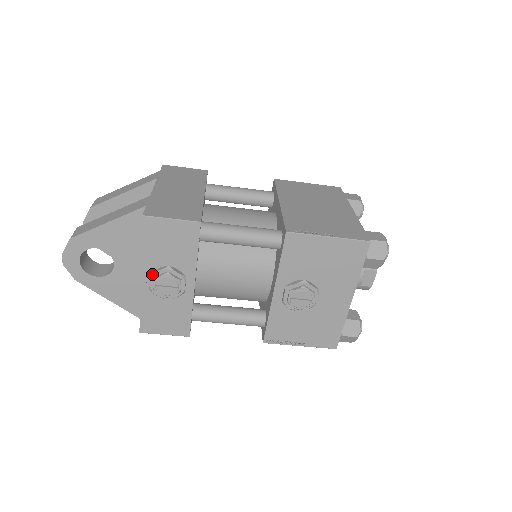
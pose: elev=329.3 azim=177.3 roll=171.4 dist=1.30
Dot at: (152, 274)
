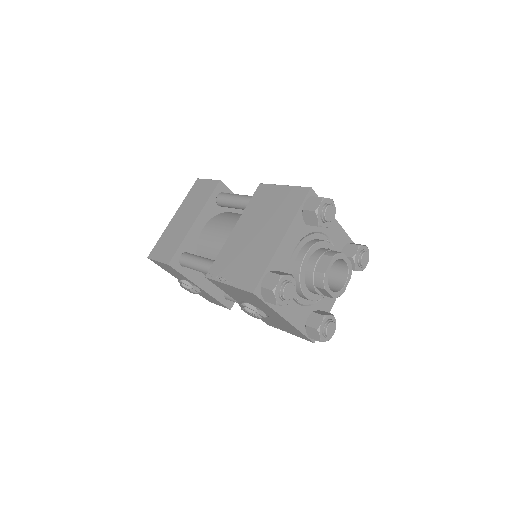
Dot at: occluded
